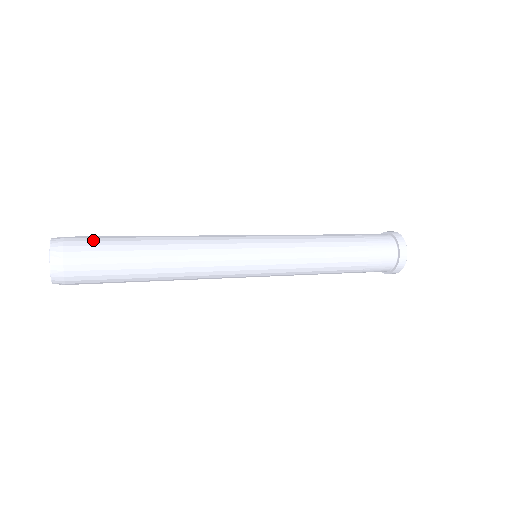
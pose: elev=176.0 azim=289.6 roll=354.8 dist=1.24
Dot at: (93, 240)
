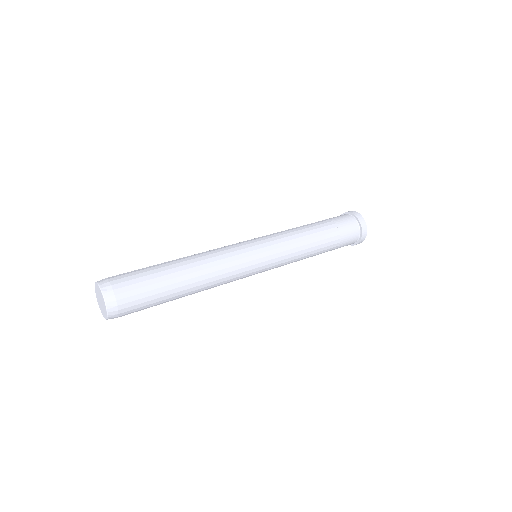
Dot at: (136, 282)
